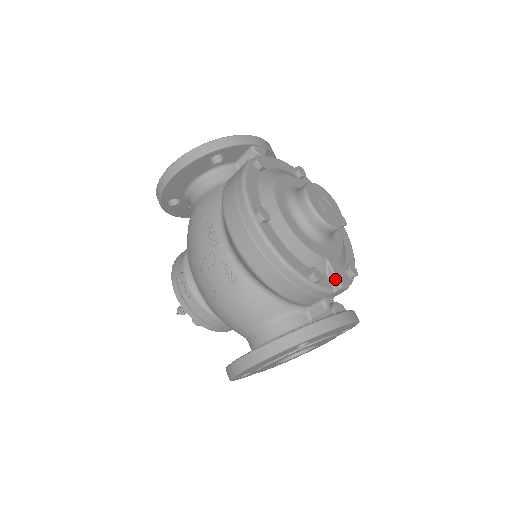
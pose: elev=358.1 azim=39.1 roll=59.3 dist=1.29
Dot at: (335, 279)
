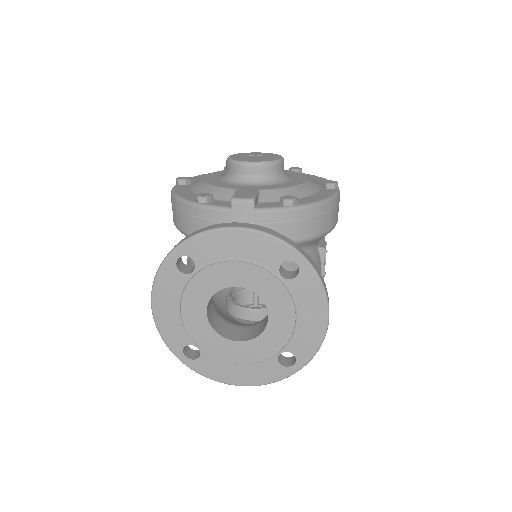
Dot at: occluded
